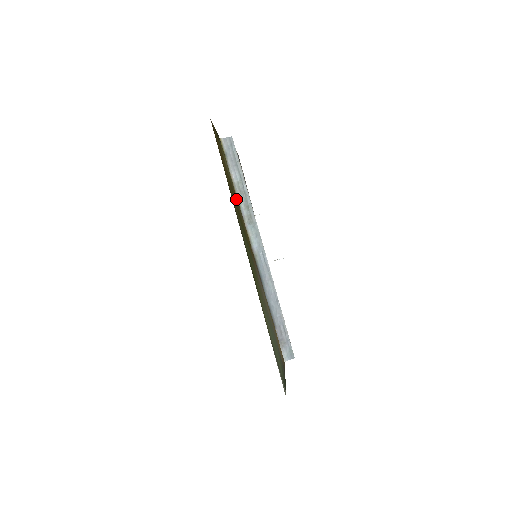
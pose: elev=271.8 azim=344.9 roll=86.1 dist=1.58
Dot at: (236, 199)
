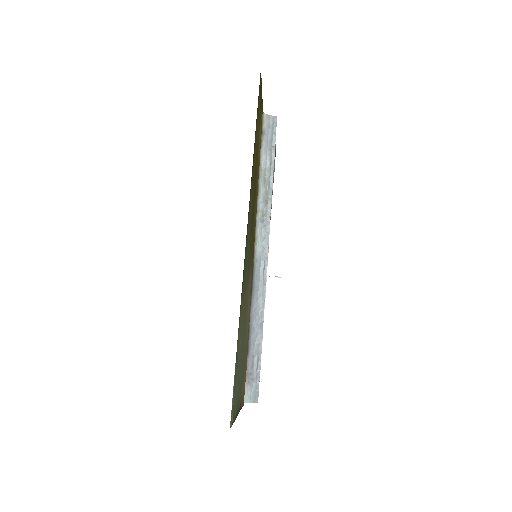
Dot at: (257, 181)
